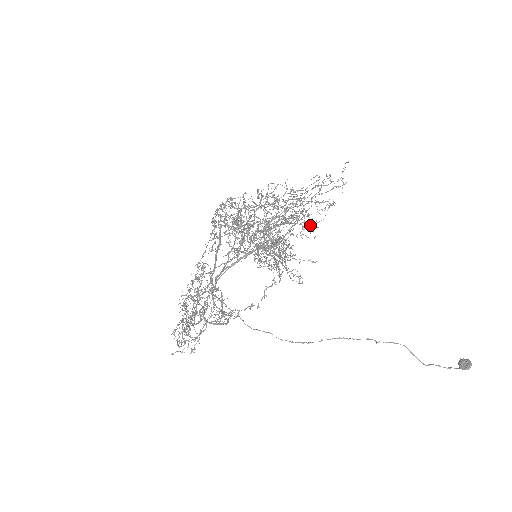
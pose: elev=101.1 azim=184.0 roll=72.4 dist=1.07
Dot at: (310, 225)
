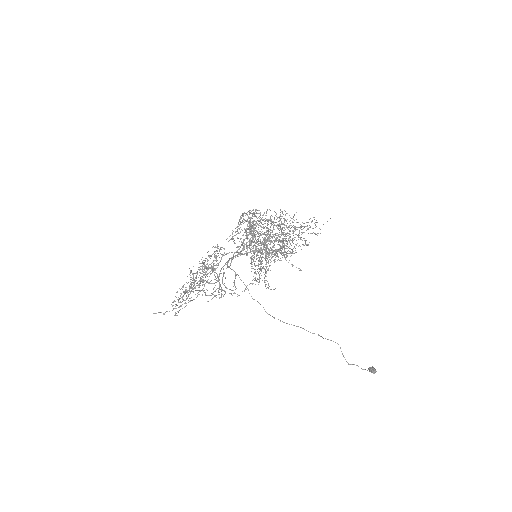
Dot at: (290, 252)
